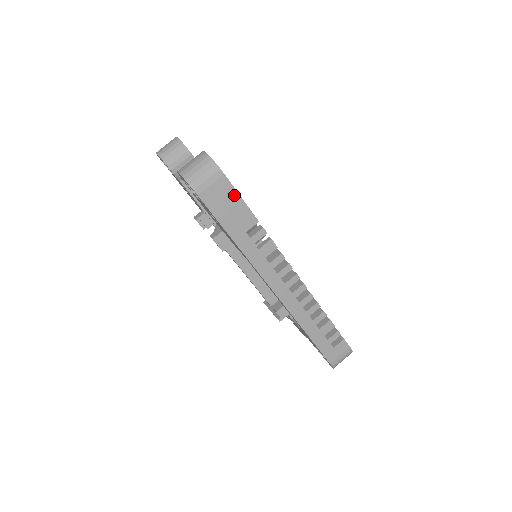
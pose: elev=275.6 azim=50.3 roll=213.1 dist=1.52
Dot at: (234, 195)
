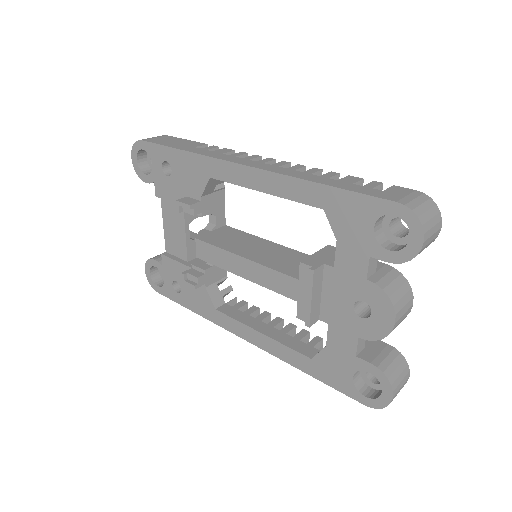
Dot at: (178, 139)
